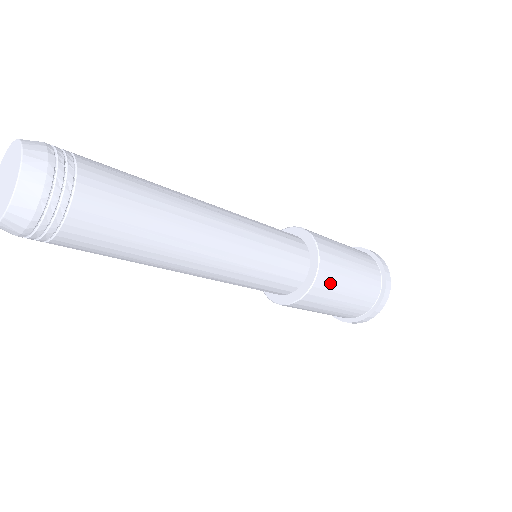
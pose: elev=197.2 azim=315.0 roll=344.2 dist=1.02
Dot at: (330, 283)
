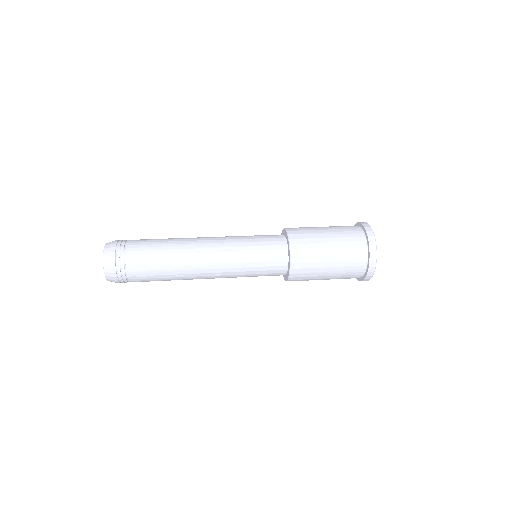
Dot at: (305, 273)
